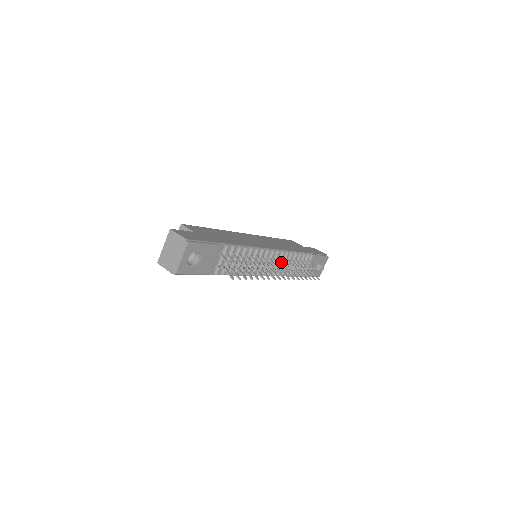
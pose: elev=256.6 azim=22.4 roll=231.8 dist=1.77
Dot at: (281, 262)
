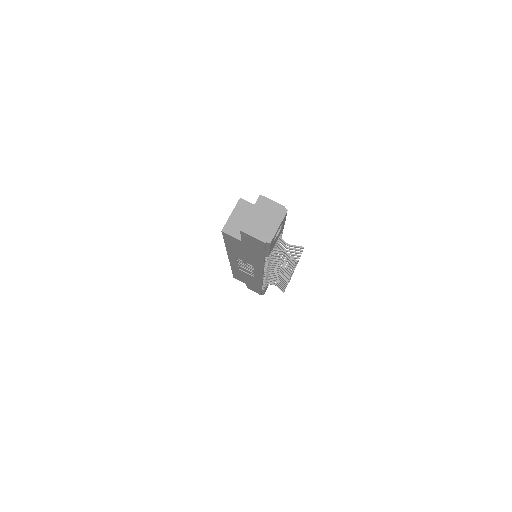
Dot at: occluded
